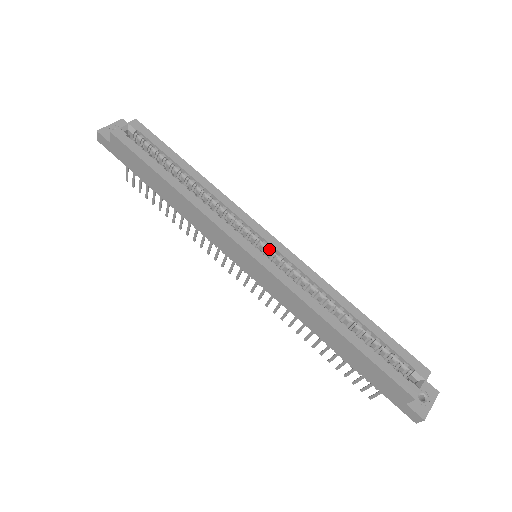
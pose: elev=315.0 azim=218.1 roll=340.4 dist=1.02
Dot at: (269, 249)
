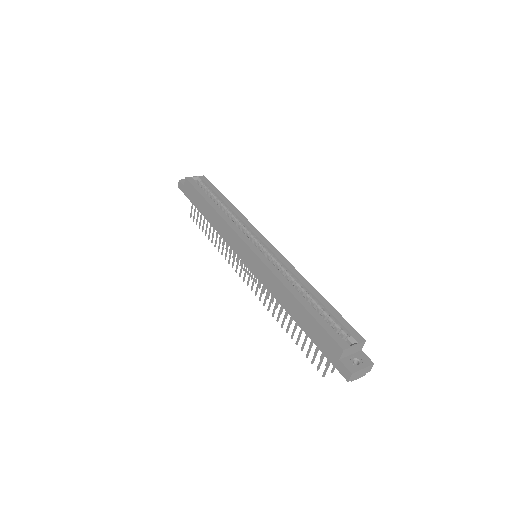
Dot at: (264, 248)
